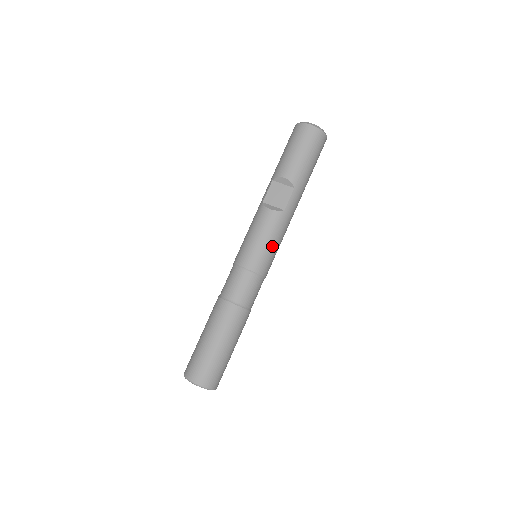
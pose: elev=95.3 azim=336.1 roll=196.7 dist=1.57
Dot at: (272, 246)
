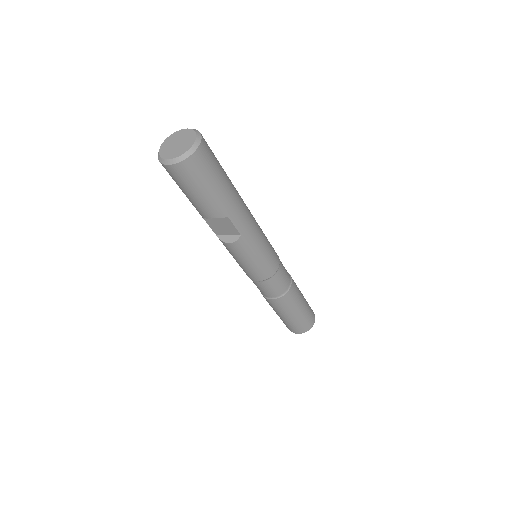
Dot at: (261, 257)
